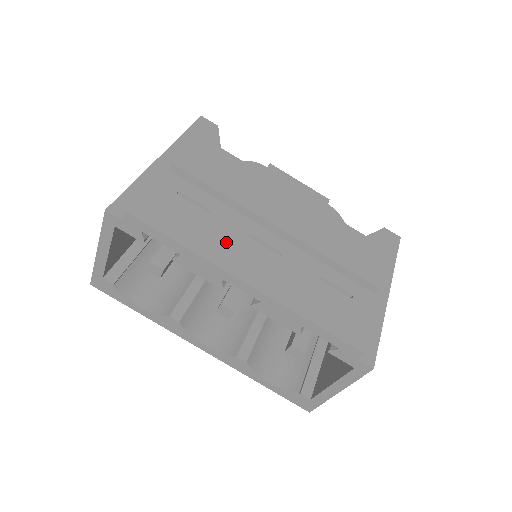
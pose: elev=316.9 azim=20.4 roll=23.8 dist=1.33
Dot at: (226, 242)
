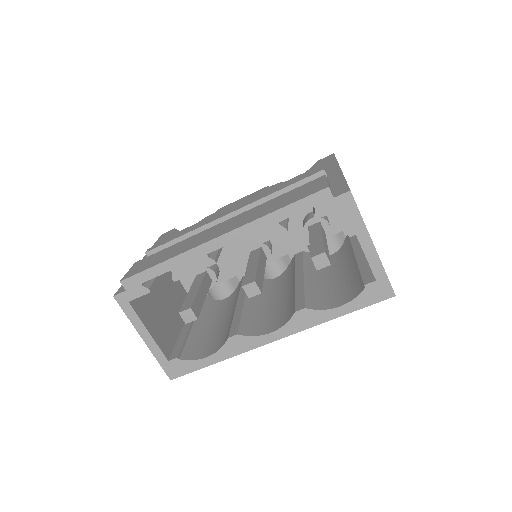
Dot at: (194, 240)
